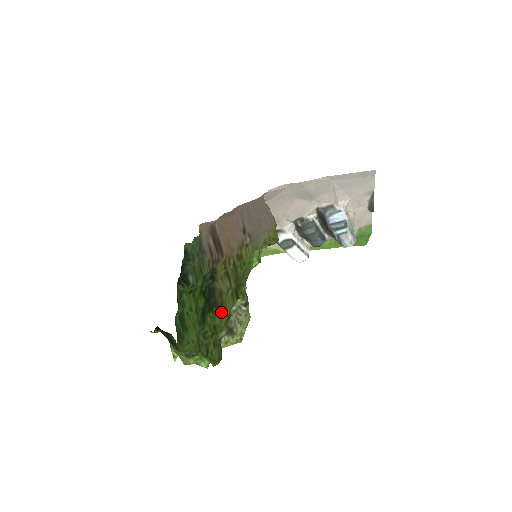
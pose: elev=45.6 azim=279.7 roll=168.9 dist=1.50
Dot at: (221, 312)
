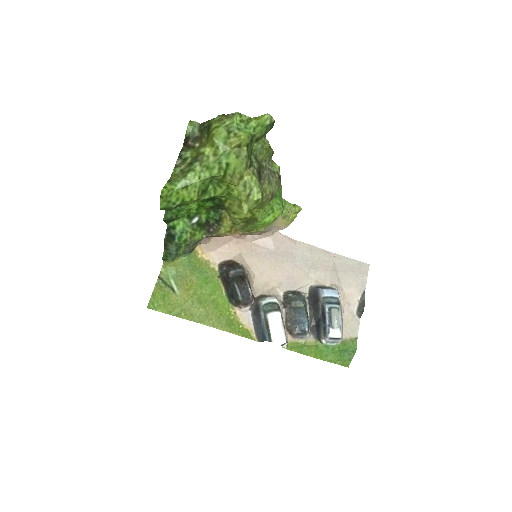
Dot at: (232, 208)
